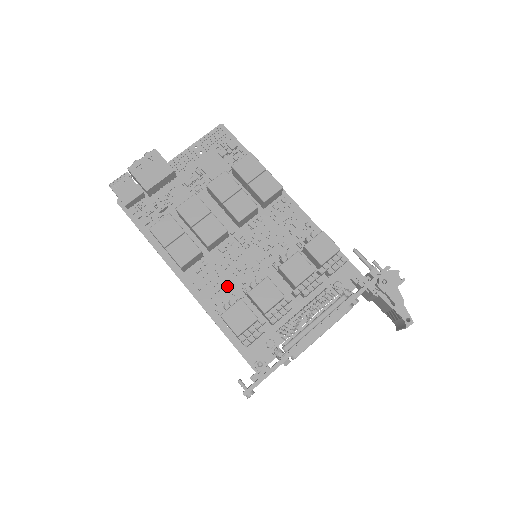
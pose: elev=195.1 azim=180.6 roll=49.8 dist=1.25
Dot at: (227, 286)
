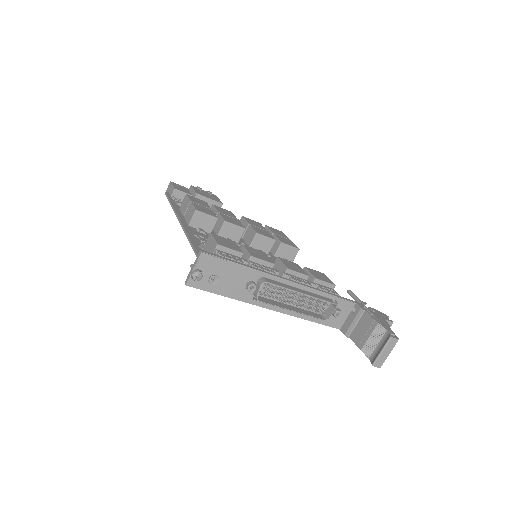
Dot at: occluded
